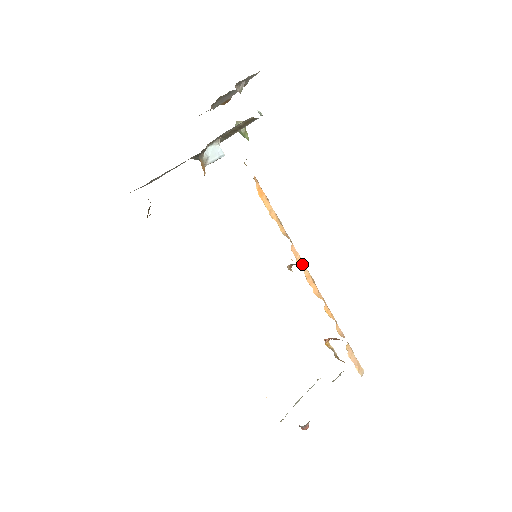
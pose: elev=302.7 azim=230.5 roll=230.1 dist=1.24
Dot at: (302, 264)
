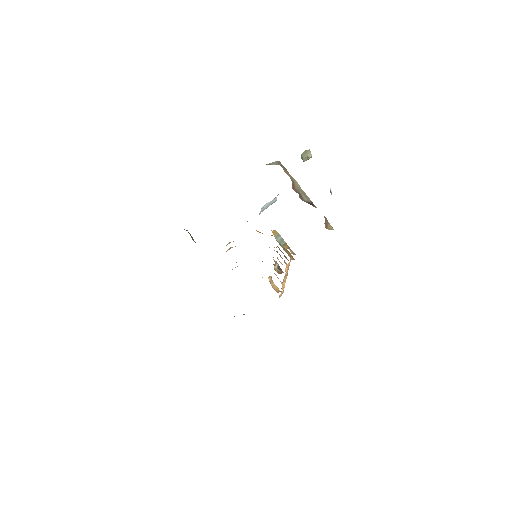
Dot at: occluded
